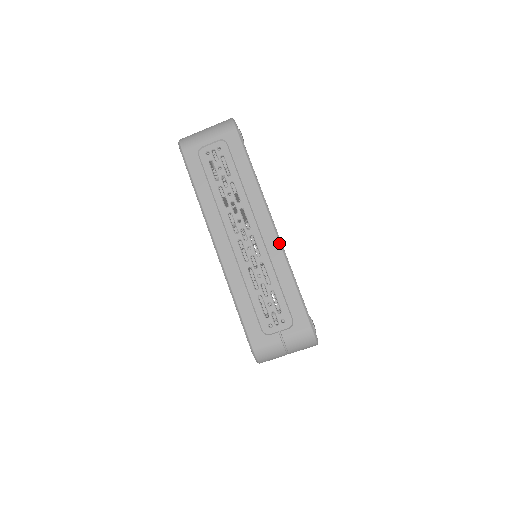
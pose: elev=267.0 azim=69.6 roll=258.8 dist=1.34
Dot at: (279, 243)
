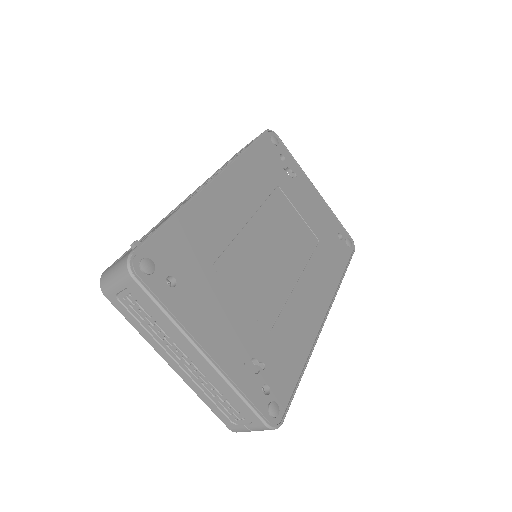
Dot at: (215, 370)
